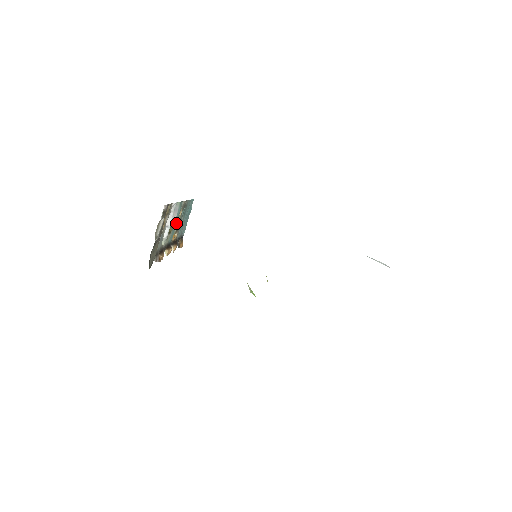
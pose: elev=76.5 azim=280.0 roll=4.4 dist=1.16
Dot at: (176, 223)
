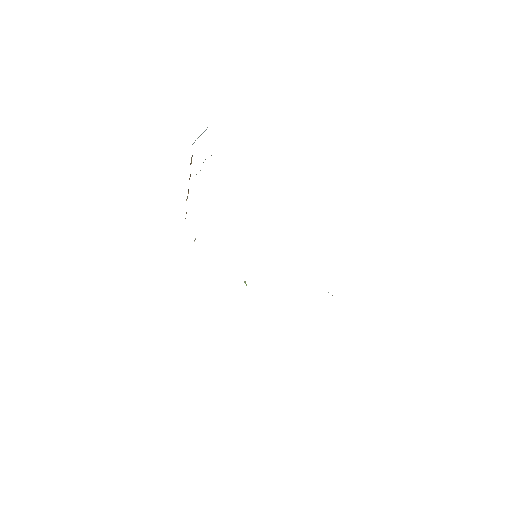
Dot at: occluded
